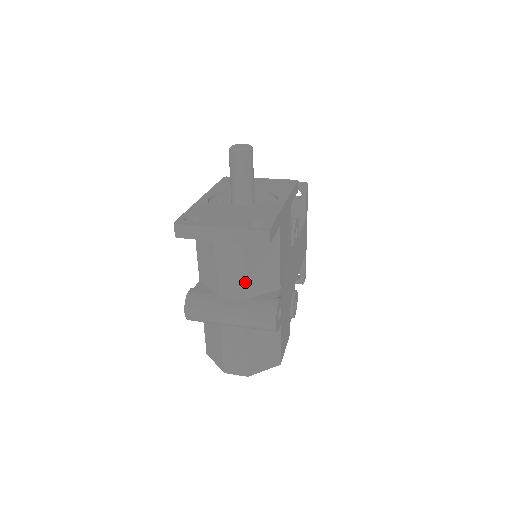
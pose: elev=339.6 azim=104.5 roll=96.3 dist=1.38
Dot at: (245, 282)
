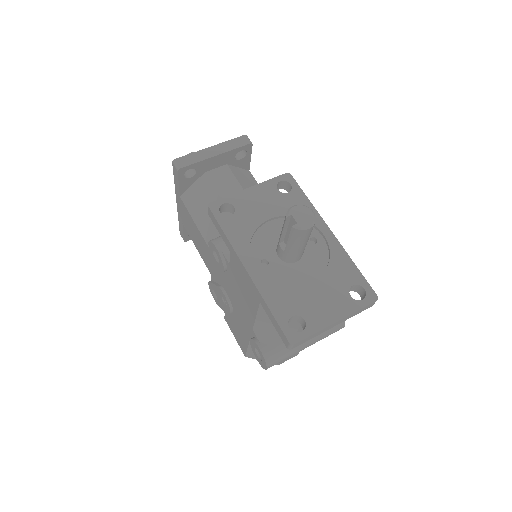
Dot at: occluded
